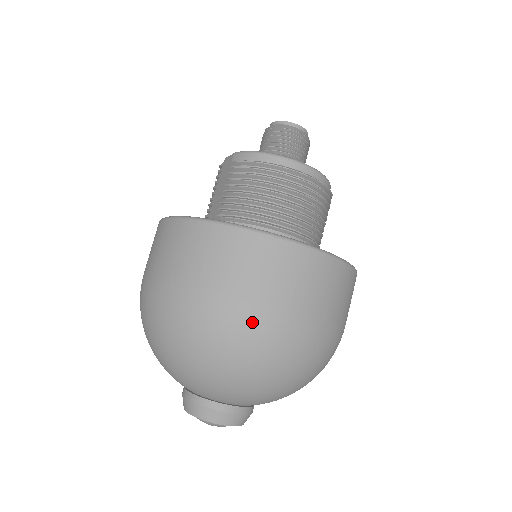
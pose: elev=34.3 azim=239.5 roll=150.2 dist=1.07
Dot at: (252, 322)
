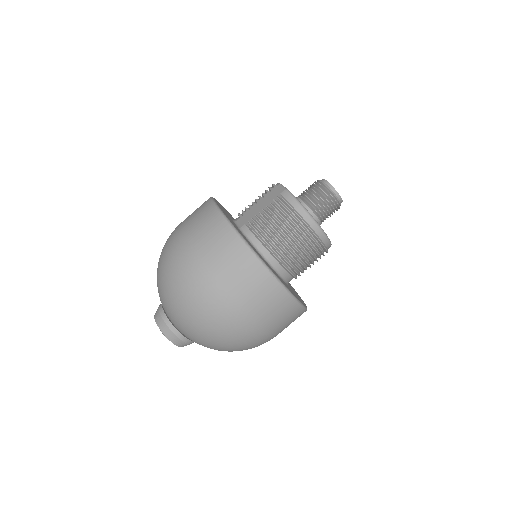
Dot at: (224, 310)
